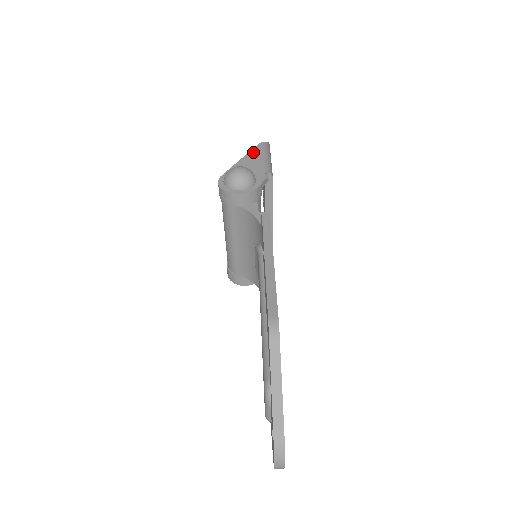
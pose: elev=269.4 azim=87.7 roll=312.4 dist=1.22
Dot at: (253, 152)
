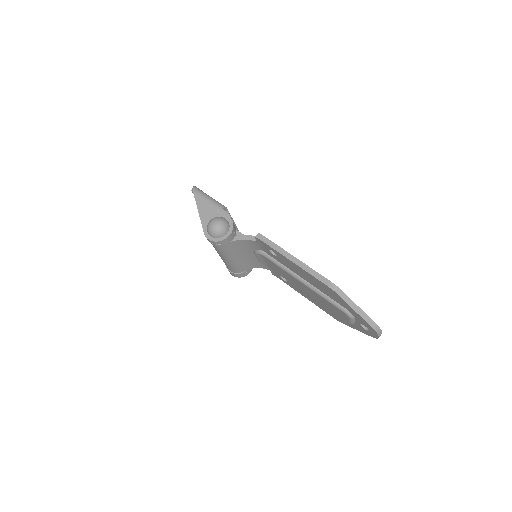
Dot at: (198, 202)
